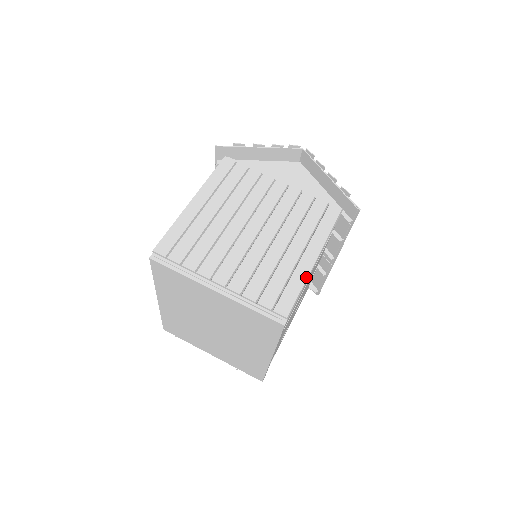
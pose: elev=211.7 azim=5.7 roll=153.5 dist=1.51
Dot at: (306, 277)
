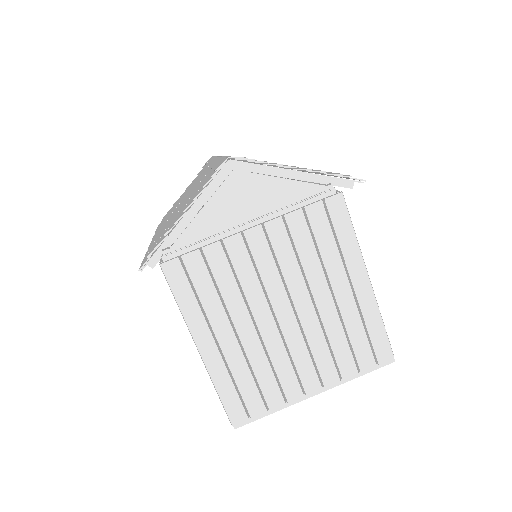
Dot at: (377, 308)
